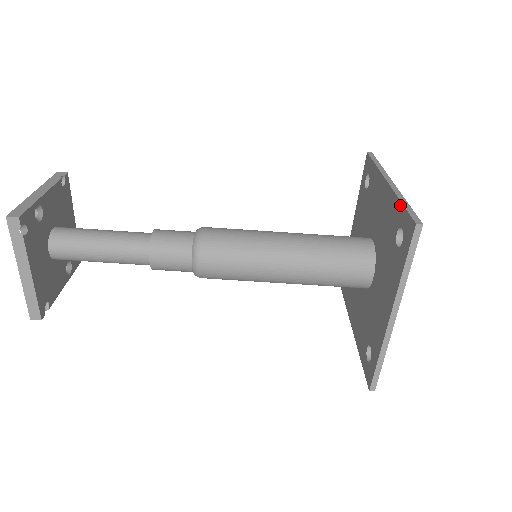
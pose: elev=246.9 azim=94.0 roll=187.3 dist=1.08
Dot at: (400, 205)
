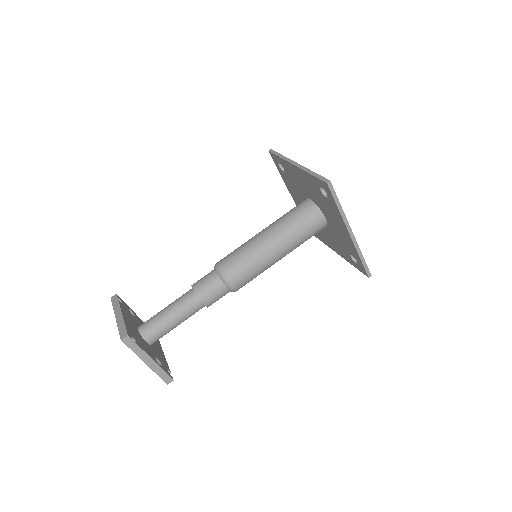
Dot at: (279, 172)
